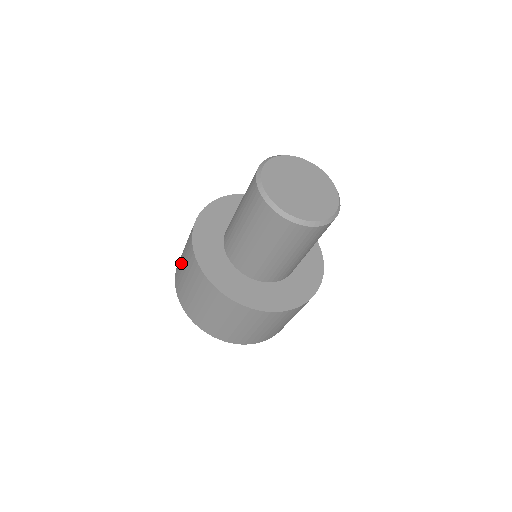
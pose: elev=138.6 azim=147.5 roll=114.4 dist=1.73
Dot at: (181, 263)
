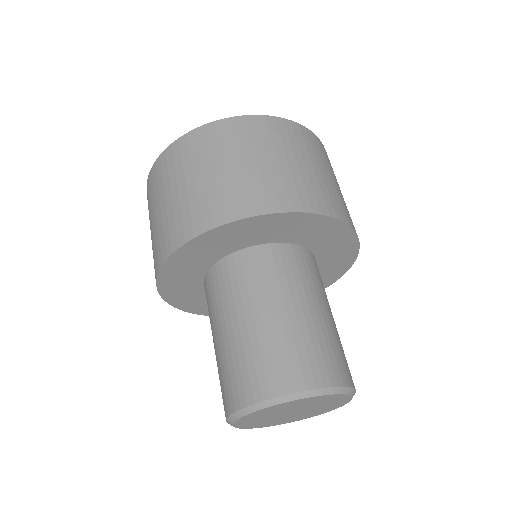
Dot at: (172, 185)
